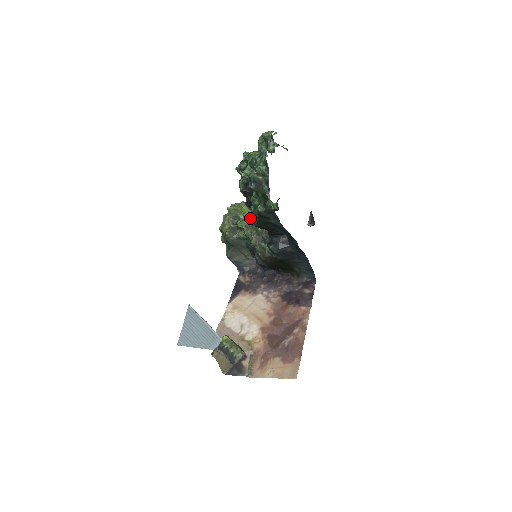
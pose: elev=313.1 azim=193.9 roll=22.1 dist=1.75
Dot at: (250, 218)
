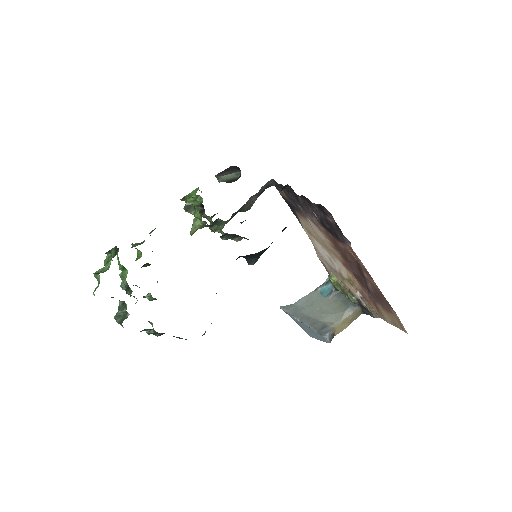
Dot at: occluded
